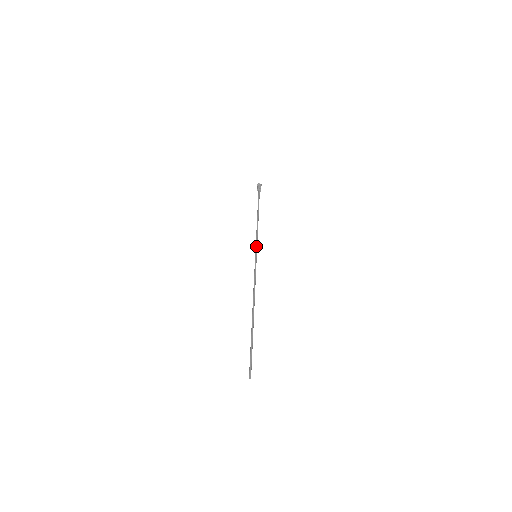
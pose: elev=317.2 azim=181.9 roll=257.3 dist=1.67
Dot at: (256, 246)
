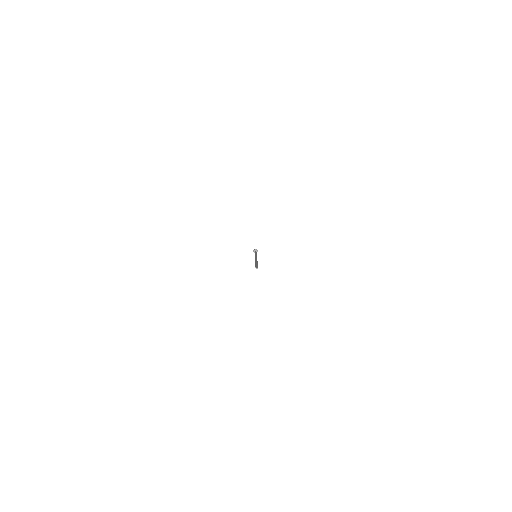
Dot at: (255, 254)
